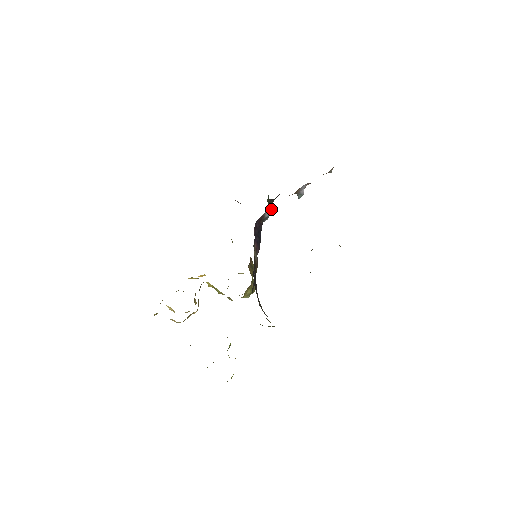
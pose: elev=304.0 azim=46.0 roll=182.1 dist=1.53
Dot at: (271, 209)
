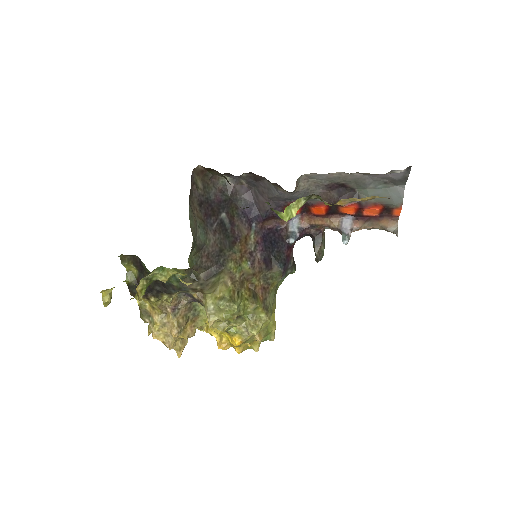
Dot at: (297, 223)
